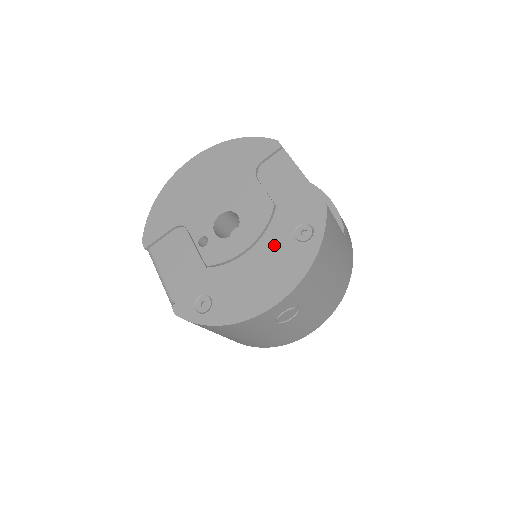
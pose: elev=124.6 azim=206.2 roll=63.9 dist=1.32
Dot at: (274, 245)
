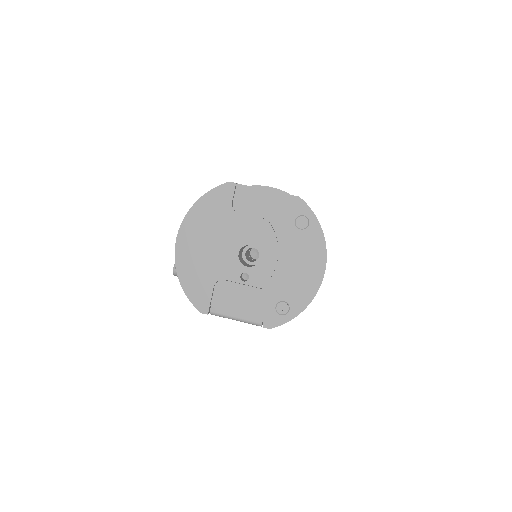
Dot at: (292, 243)
